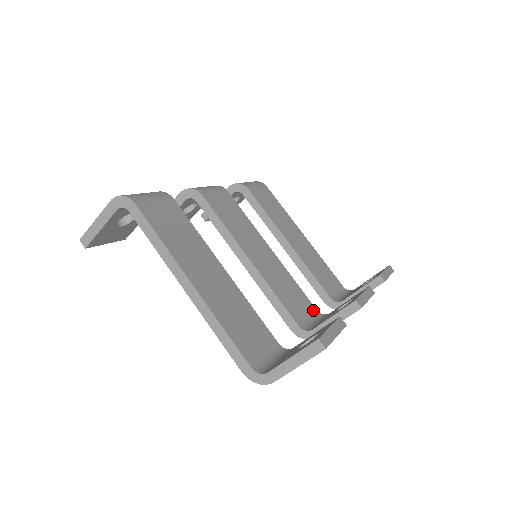
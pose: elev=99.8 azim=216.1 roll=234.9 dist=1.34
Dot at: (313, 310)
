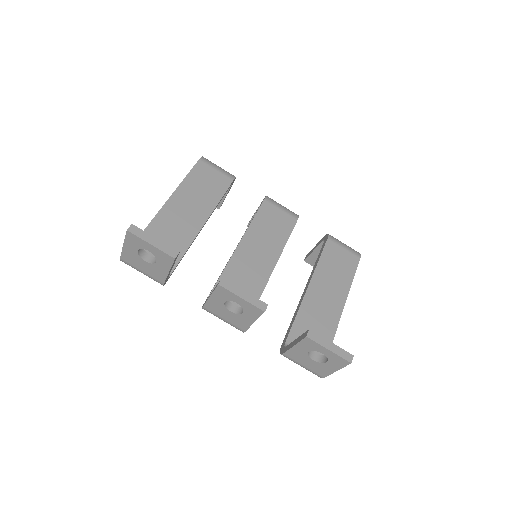
Dot at: occluded
